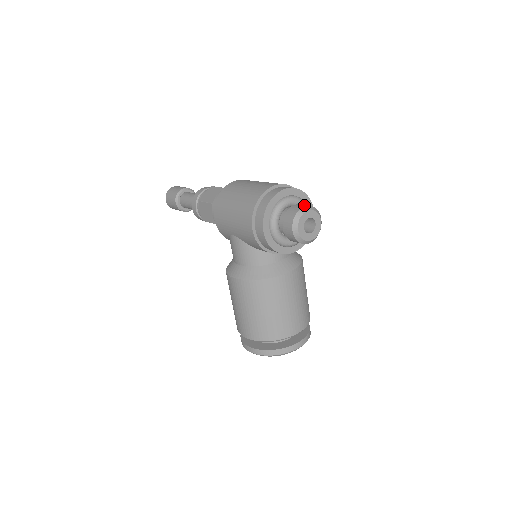
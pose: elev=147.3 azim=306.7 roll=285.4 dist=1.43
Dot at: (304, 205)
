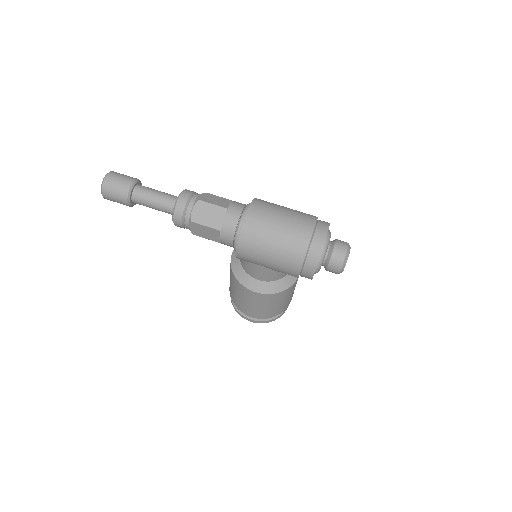
Dot at: (345, 247)
